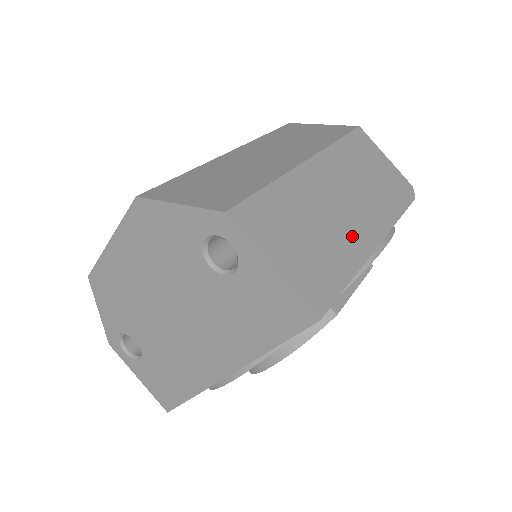
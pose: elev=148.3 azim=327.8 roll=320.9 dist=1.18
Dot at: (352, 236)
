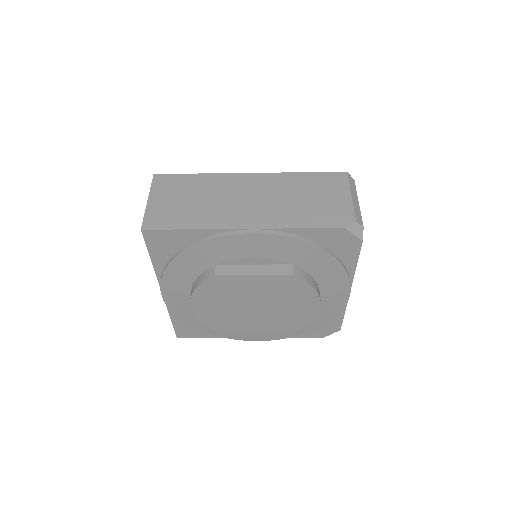
Dot at: (225, 215)
